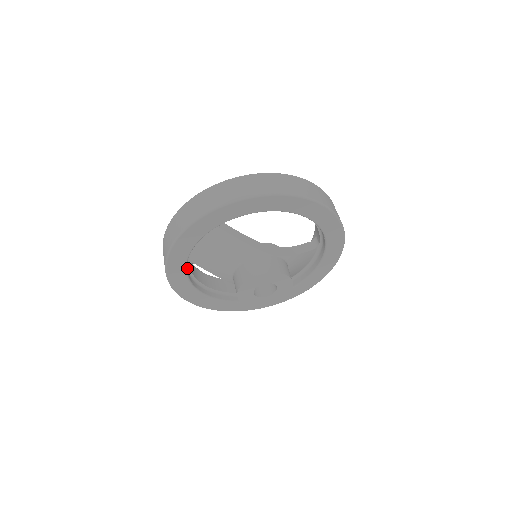
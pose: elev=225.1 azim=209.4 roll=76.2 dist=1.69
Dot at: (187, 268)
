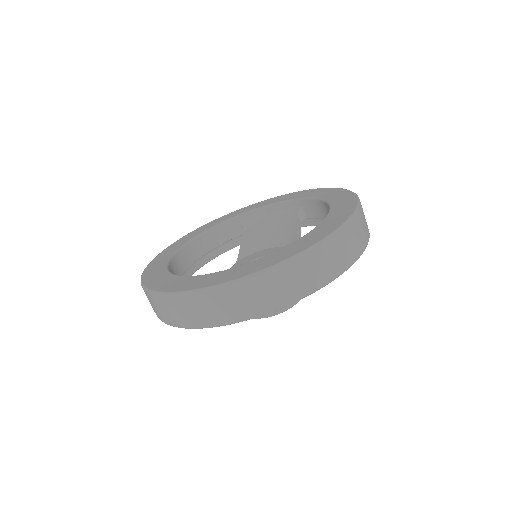
Dot at: occluded
